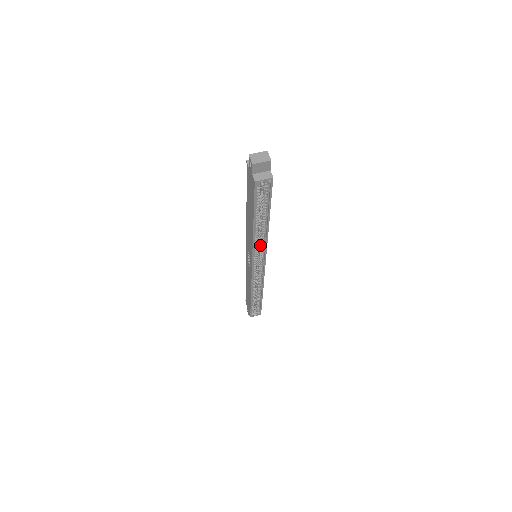
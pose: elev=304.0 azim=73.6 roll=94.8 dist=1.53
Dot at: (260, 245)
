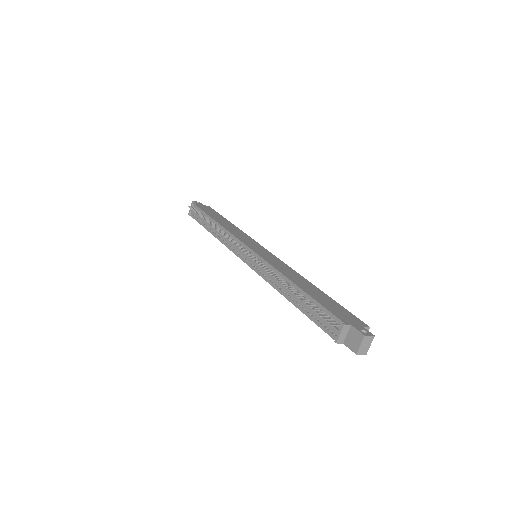
Dot at: occluded
